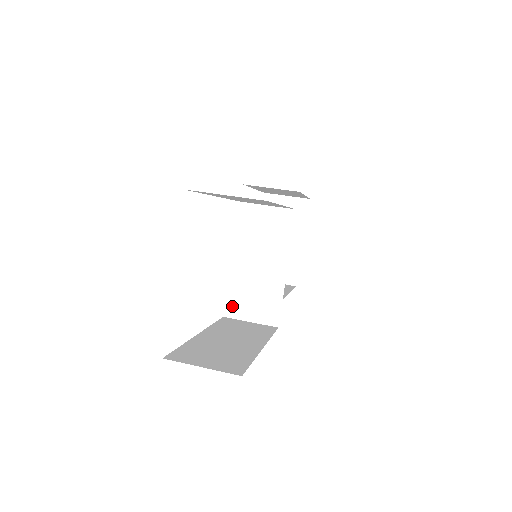
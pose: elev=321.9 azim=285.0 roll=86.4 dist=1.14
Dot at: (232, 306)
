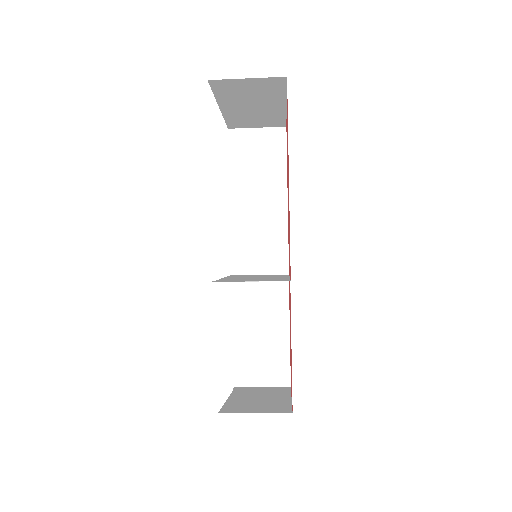
Dot at: occluded
